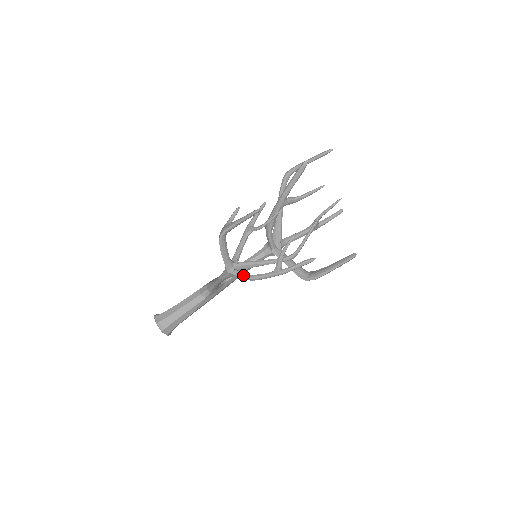
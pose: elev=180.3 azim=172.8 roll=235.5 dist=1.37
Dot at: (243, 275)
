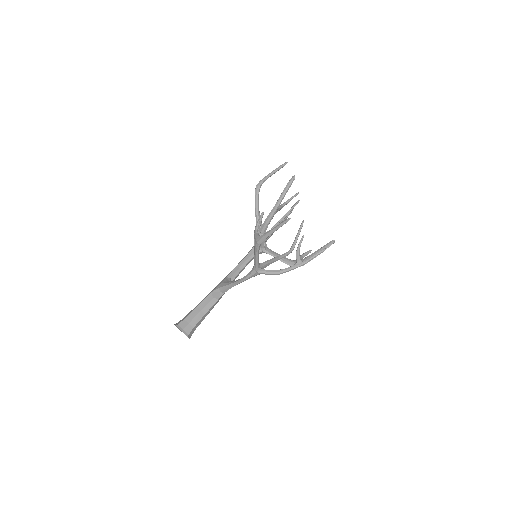
Dot at: (271, 272)
